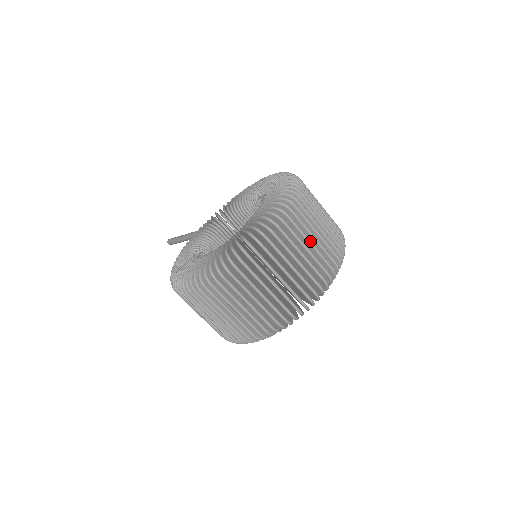
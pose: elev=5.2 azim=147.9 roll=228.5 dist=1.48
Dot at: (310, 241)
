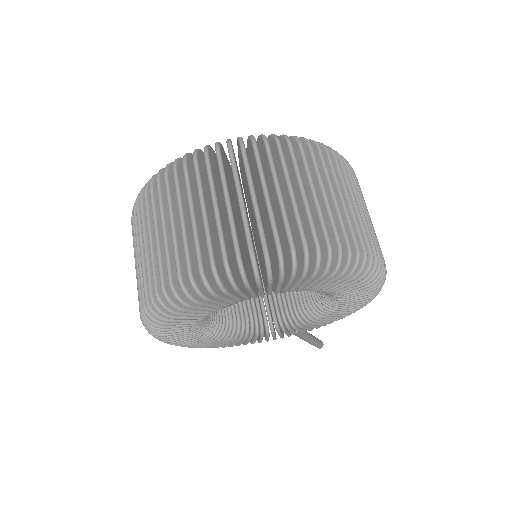
Dot at: (214, 201)
